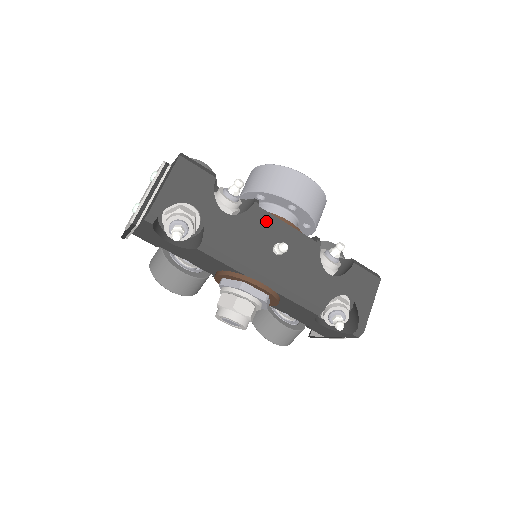
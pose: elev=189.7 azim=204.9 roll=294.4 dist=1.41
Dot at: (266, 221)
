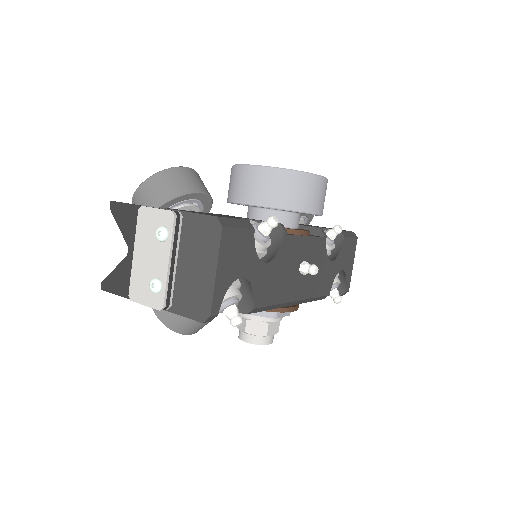
Dot at: (293, 246)
